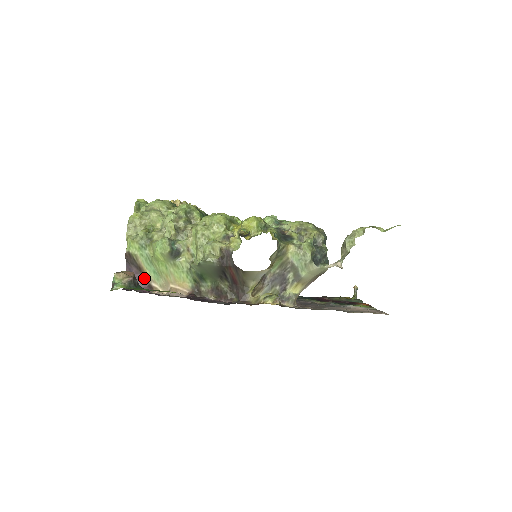
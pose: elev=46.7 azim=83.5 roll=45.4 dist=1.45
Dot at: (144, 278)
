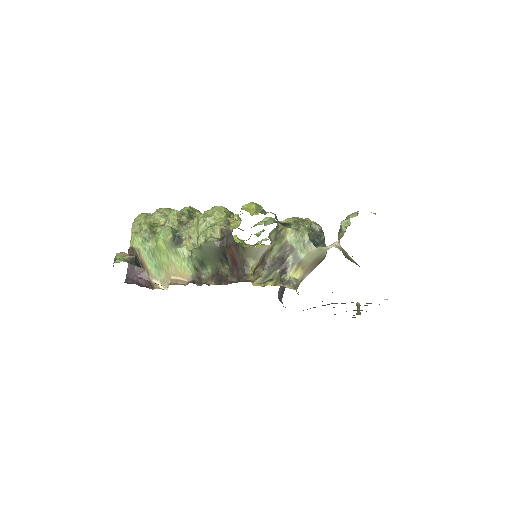
Dot at: (145, 274)
